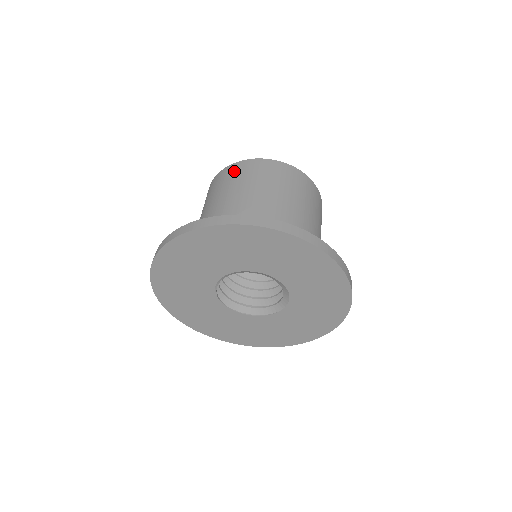
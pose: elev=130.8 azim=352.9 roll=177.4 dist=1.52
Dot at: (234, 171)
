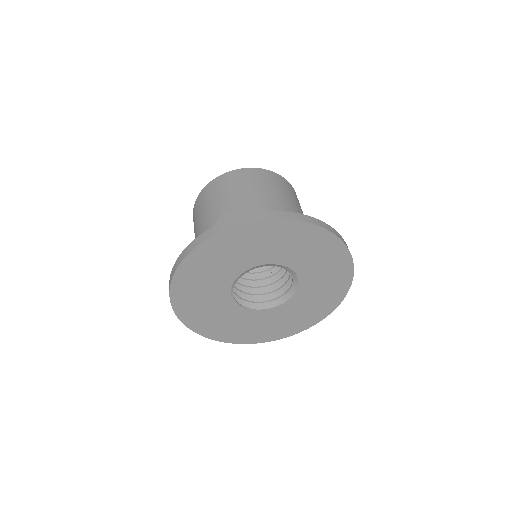
Dot at: (203, 197)
